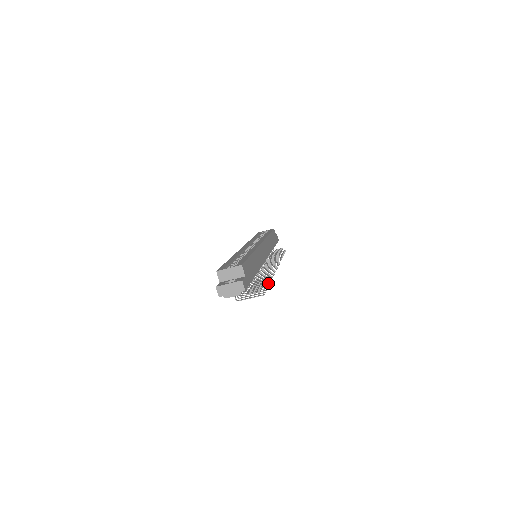
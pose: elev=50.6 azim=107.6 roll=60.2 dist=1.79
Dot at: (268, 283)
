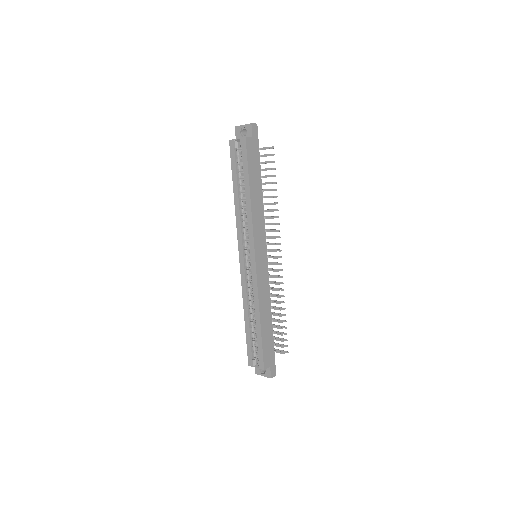
Dot at: occluded
